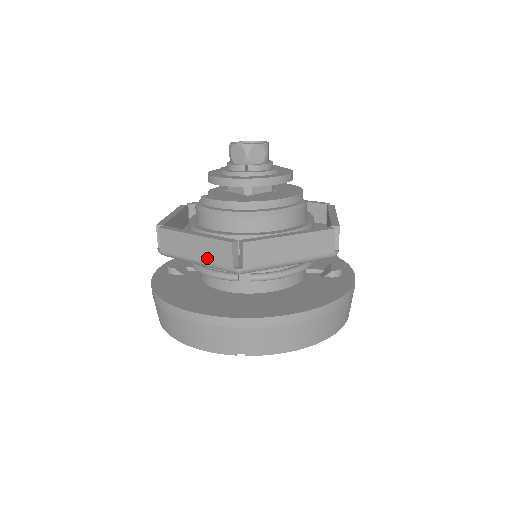
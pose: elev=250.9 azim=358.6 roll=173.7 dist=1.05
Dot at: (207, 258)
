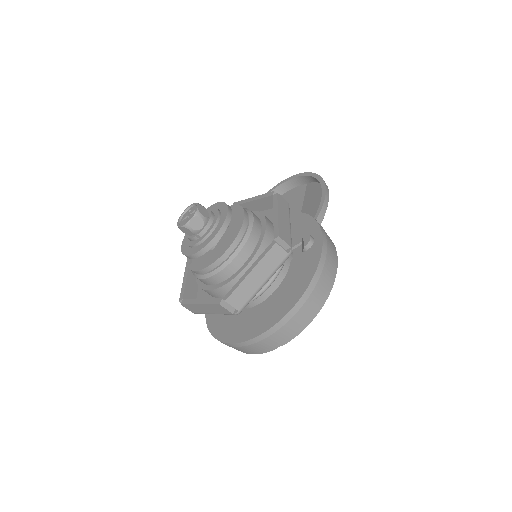
Dot at: (217, 312)
